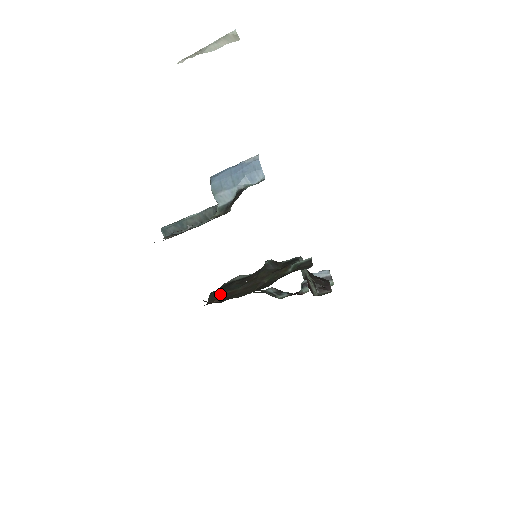
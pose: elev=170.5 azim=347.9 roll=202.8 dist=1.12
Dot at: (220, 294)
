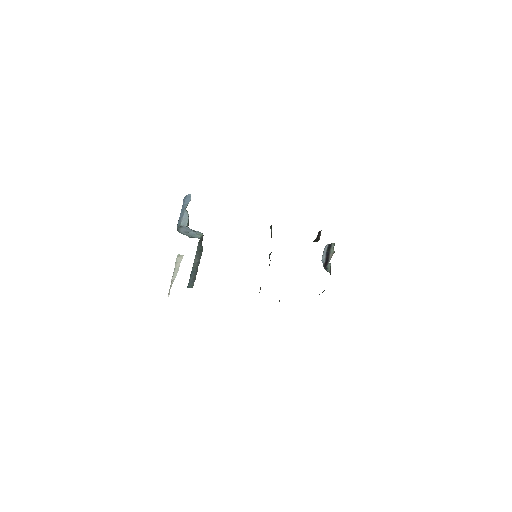
Dot at: occluded
